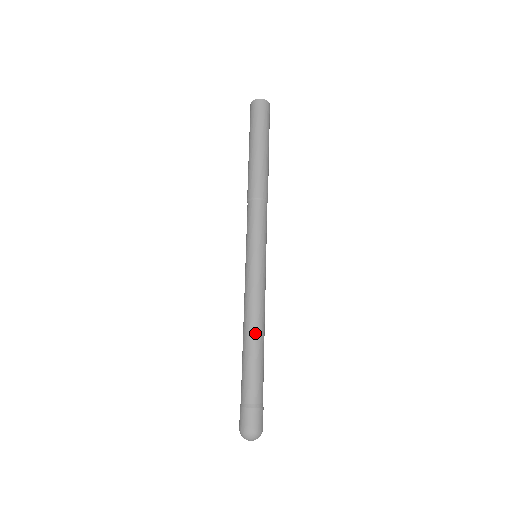
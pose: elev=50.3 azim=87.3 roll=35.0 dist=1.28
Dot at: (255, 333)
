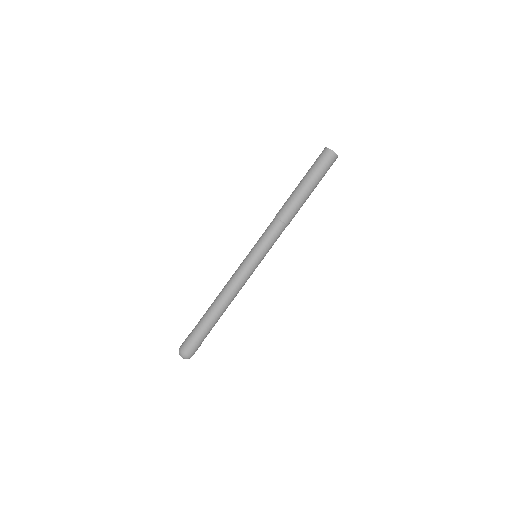
Dot at: (222, 303)
